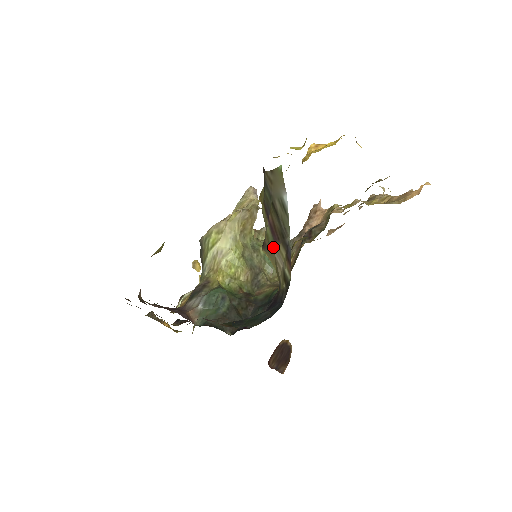
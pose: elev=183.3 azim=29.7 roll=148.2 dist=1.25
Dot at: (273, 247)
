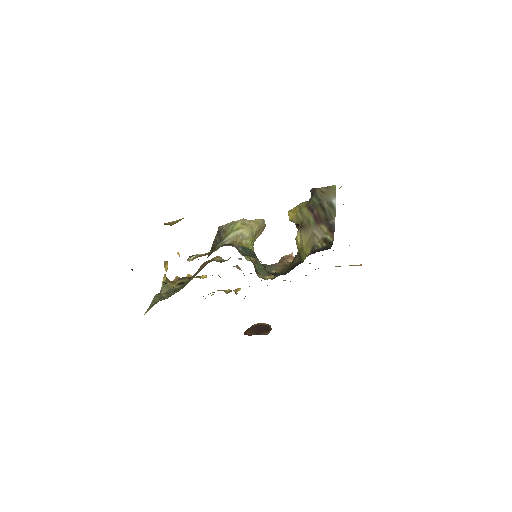
Dot at: (314, 227)
